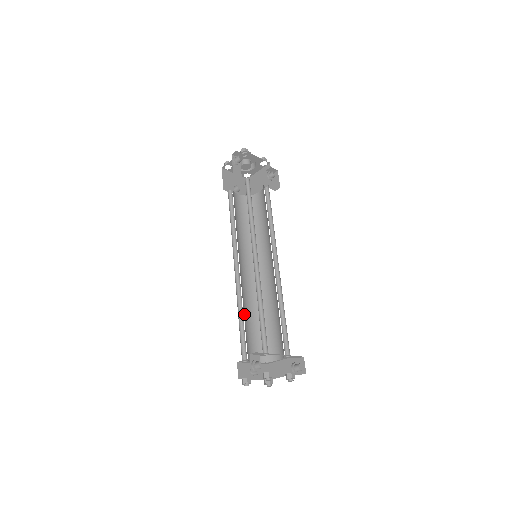
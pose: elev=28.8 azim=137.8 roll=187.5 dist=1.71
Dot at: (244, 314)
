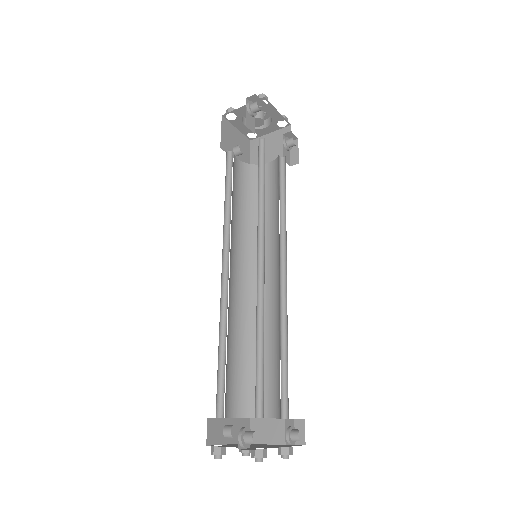
Dot at: (227, 341)
